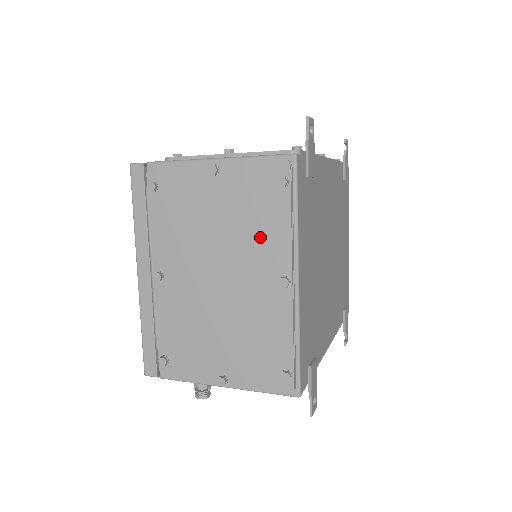
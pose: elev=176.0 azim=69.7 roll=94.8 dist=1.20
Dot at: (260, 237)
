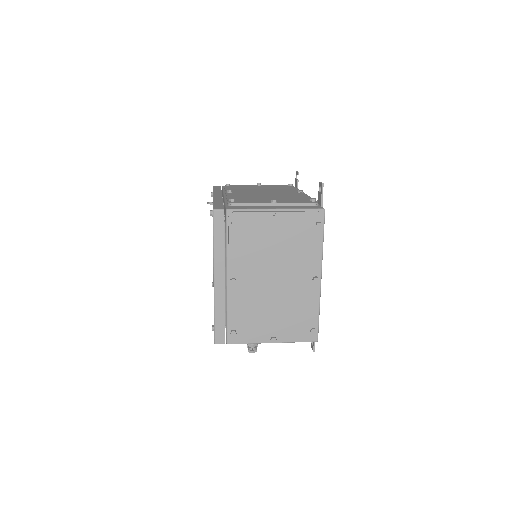
Dot at: (303, 255)
